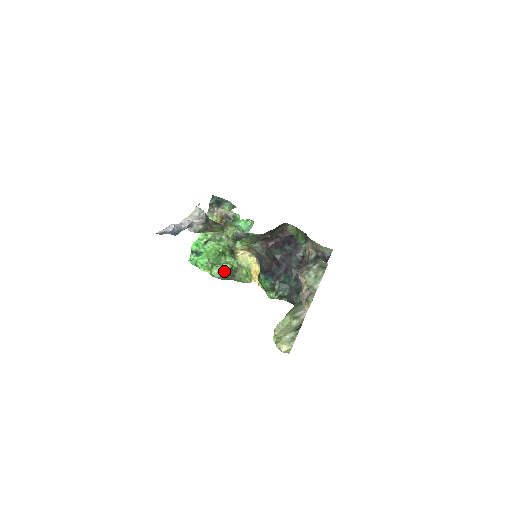
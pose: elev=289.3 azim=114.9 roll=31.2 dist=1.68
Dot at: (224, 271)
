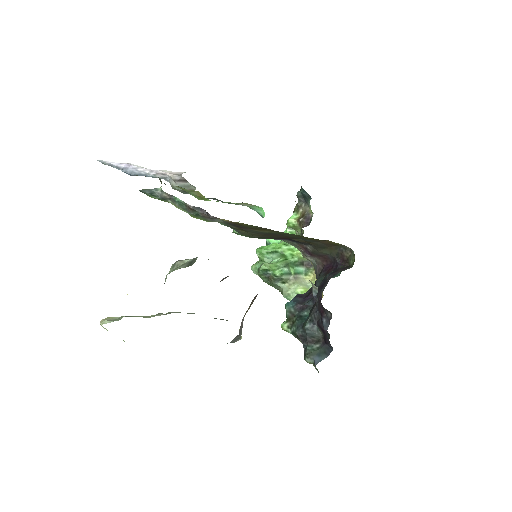
Dot at: (259, 269)
